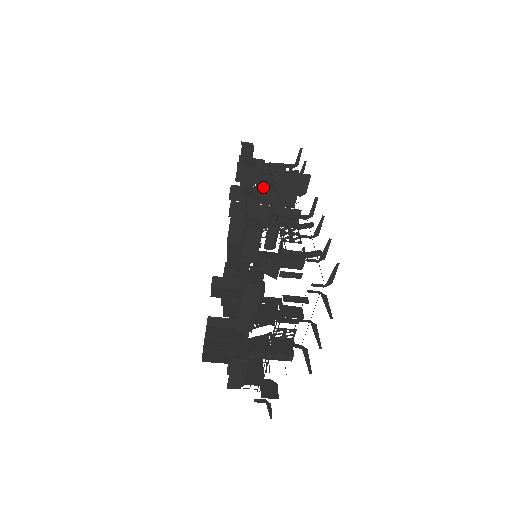
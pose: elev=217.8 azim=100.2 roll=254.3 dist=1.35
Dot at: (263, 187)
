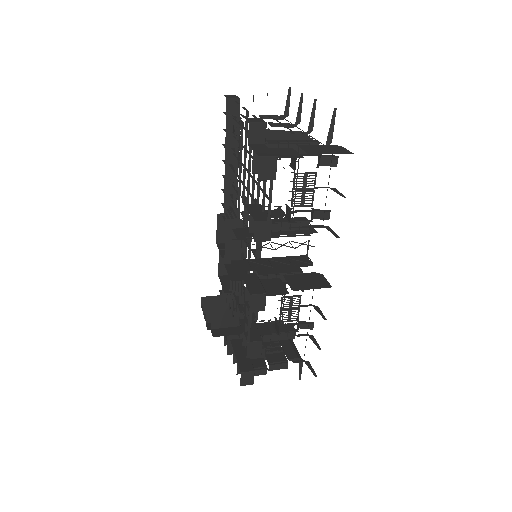
Dot at: occluded
